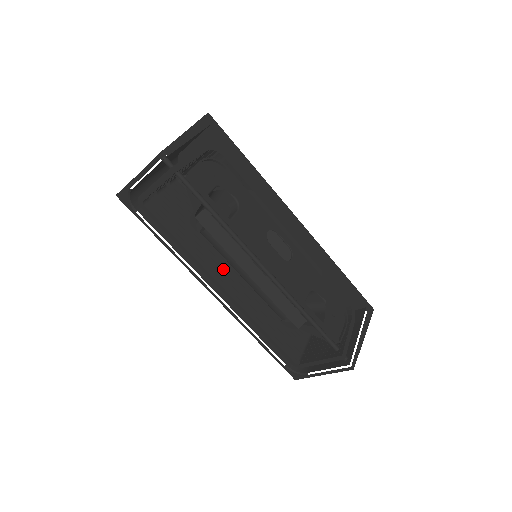
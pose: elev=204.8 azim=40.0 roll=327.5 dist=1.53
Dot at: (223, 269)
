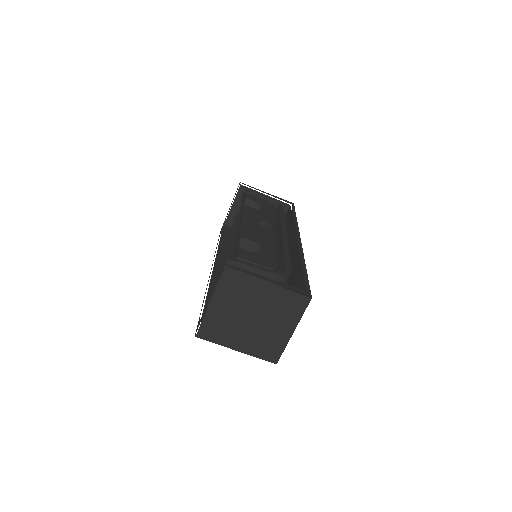
Dot at: occluded
